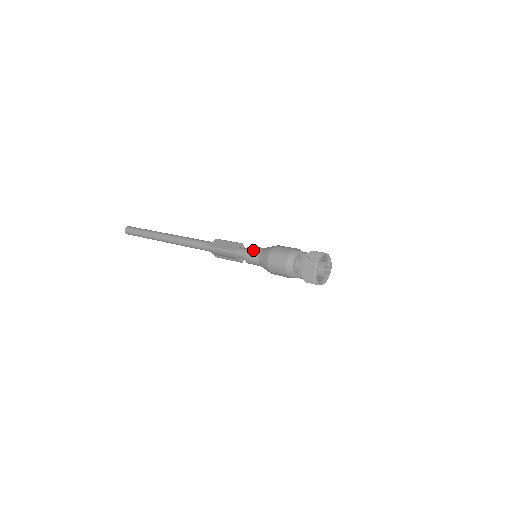
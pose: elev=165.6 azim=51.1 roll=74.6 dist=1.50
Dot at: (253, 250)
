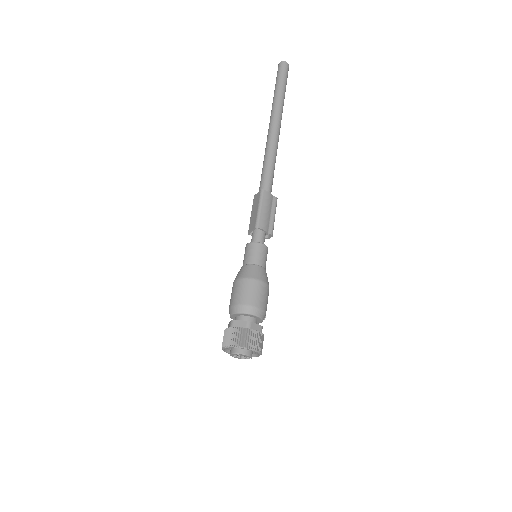
Dot at: (244, 255)
